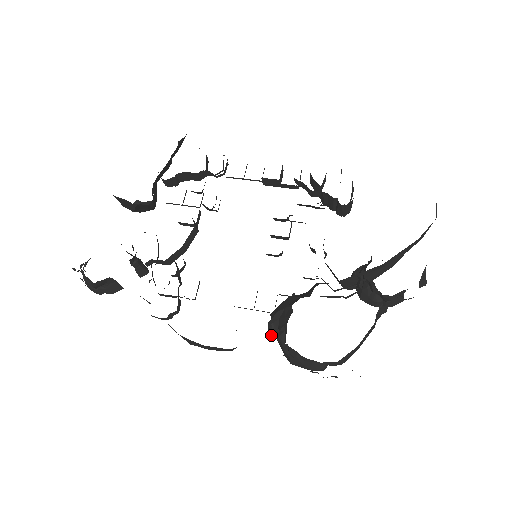
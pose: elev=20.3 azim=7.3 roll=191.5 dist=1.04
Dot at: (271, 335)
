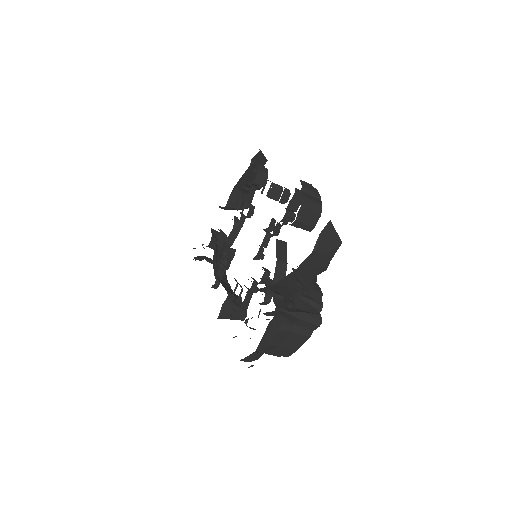
Dot at: occluded
